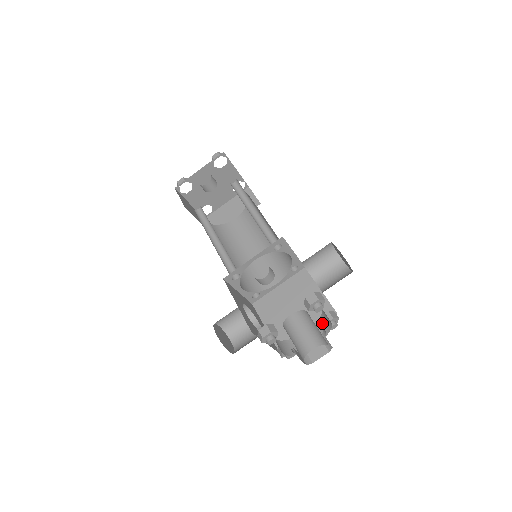
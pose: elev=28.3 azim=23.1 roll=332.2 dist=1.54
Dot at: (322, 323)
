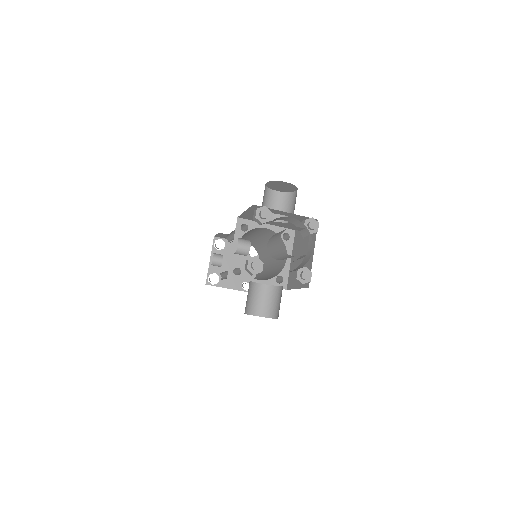
Dot at: occluded
